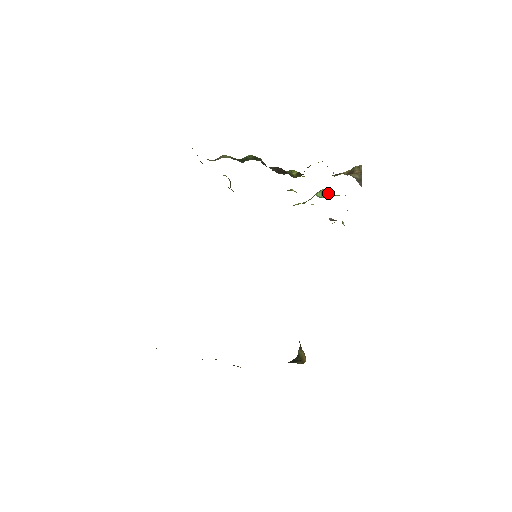
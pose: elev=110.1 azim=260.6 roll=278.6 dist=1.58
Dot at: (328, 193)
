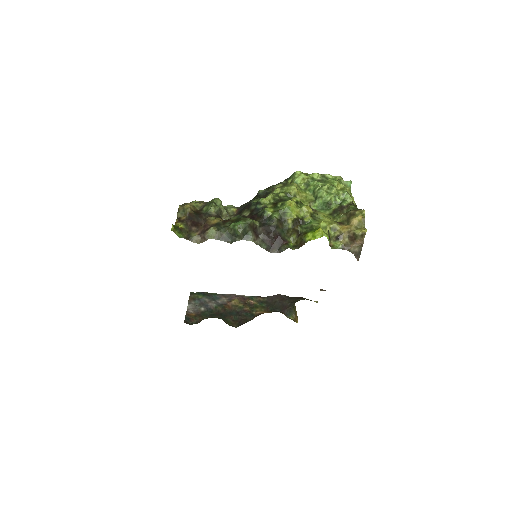
Dot at: (331, 205)
